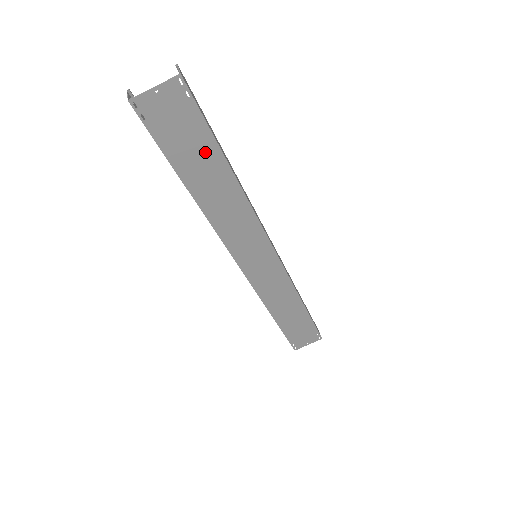
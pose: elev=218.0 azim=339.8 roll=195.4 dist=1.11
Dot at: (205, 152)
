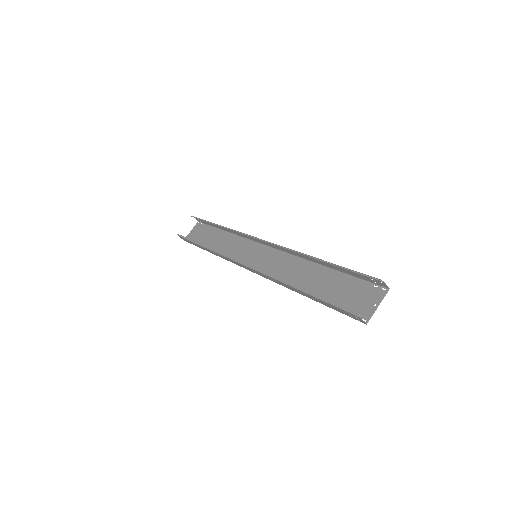
Dot at: (336, 281)
